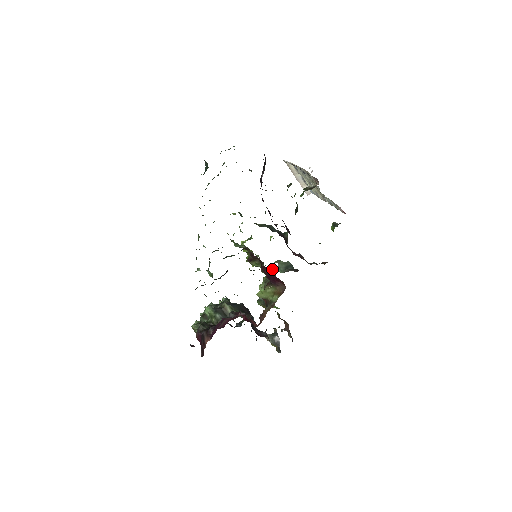
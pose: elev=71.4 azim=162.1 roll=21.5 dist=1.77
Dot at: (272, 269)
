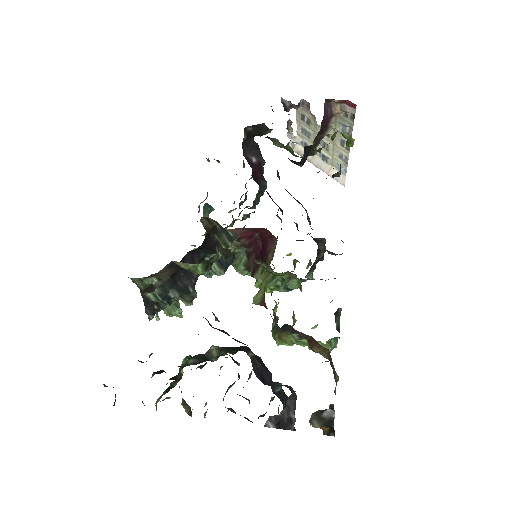
Dot at: (301, 288)
